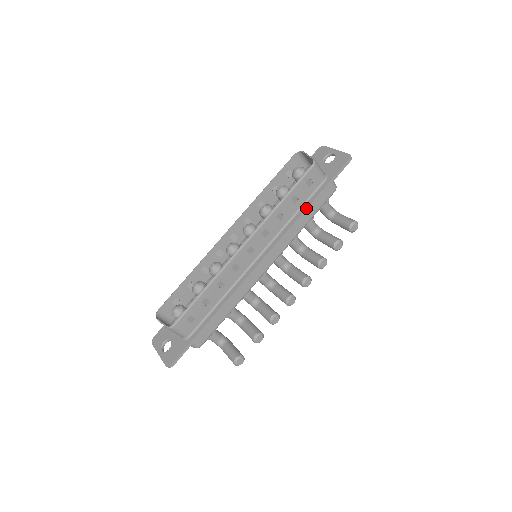
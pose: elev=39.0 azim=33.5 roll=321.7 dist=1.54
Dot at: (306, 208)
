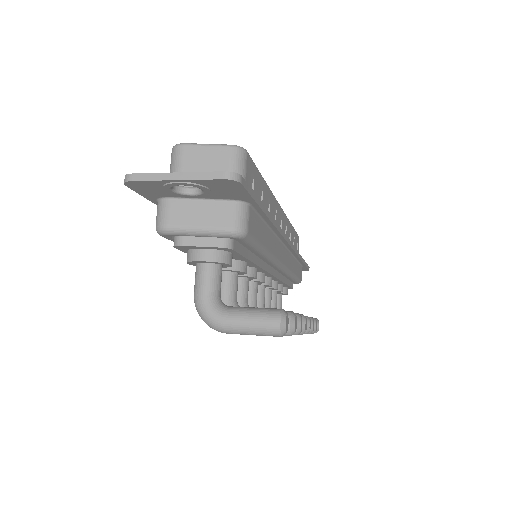
Dot at: (301, 256)
